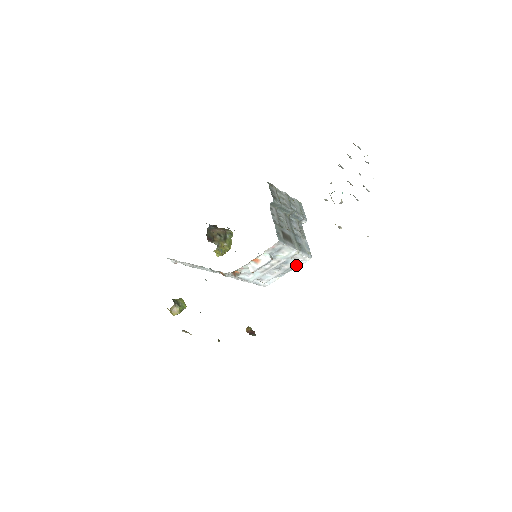
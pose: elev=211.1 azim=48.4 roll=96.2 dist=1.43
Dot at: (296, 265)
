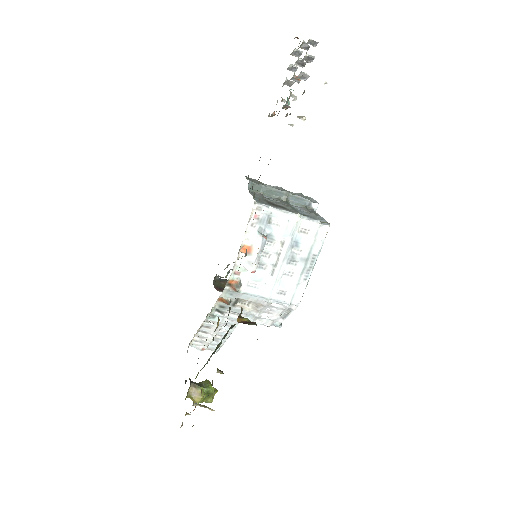
Dot at: (315, 246)
